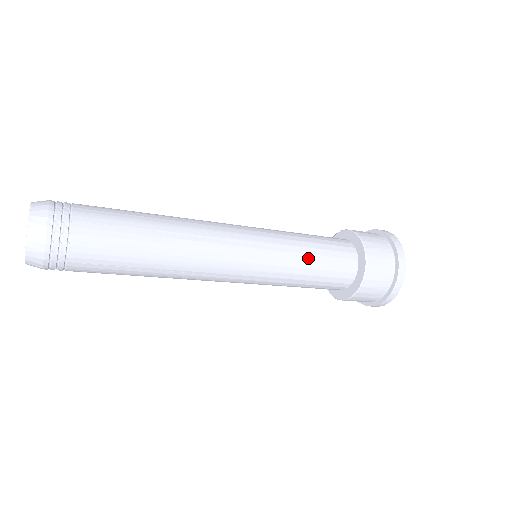
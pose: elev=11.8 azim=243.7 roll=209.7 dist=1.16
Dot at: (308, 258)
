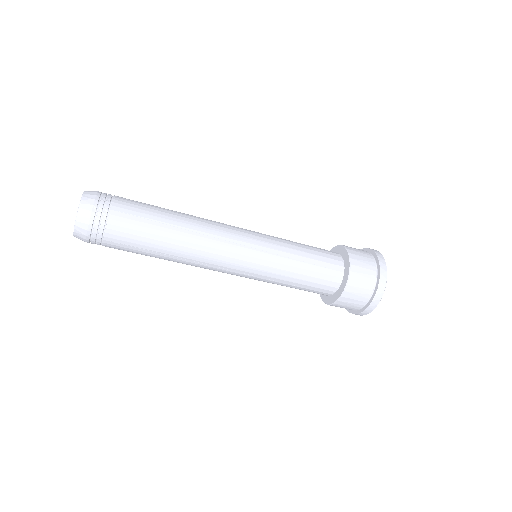
Dot at: (296, 243)
